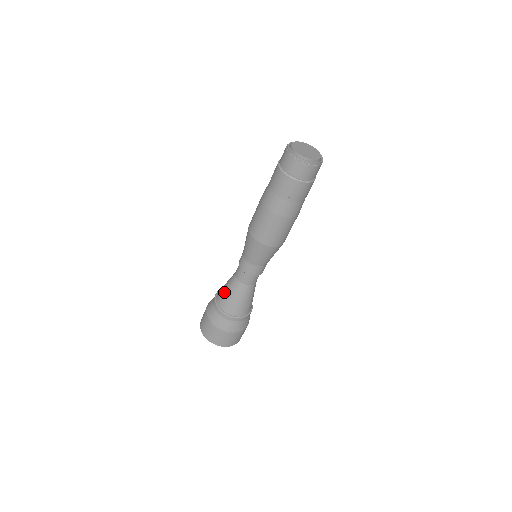
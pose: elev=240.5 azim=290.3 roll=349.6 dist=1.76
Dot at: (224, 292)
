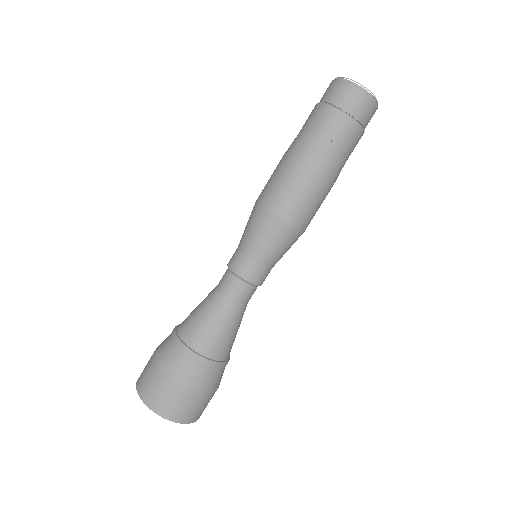
Dot at: (194, 315)
